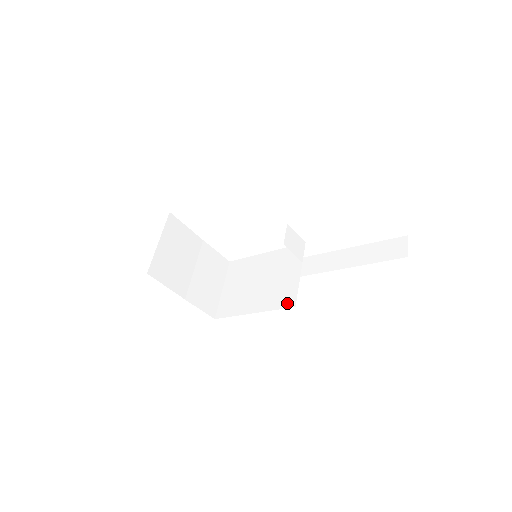
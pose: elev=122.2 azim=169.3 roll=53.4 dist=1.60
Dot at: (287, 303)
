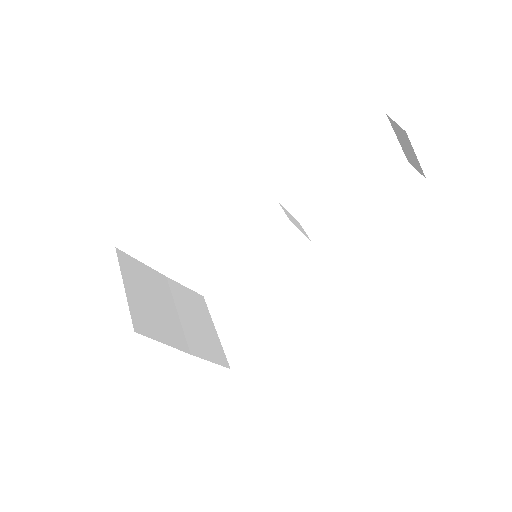
Dot at: (326, 291)
